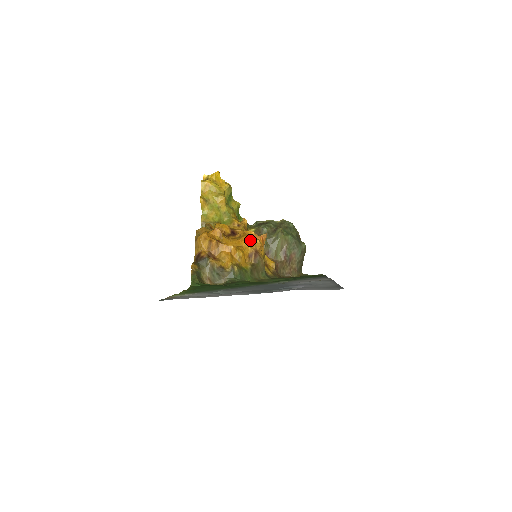
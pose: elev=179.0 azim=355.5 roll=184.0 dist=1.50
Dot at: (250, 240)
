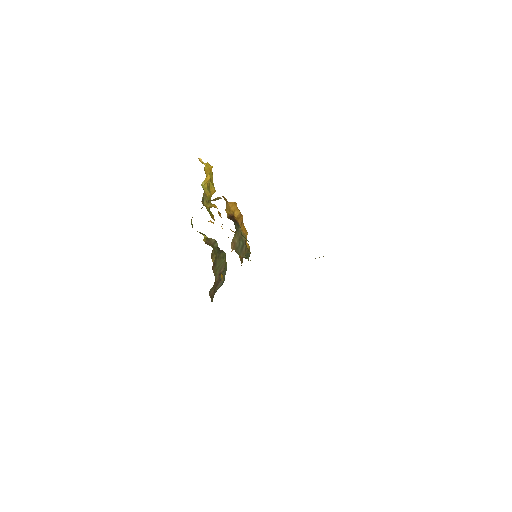
Dot at: occluded
